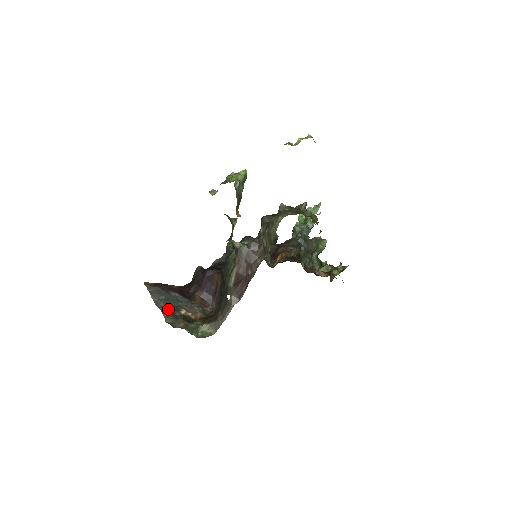
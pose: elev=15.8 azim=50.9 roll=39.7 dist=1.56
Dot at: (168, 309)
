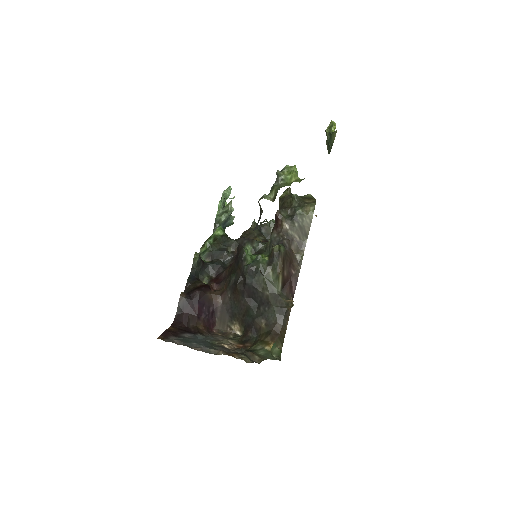
Dot at: occluded
